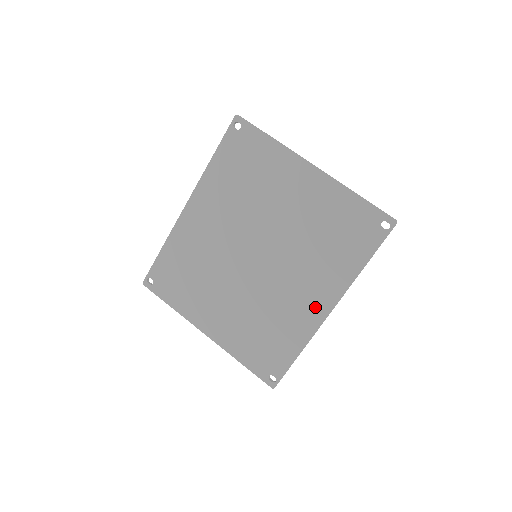
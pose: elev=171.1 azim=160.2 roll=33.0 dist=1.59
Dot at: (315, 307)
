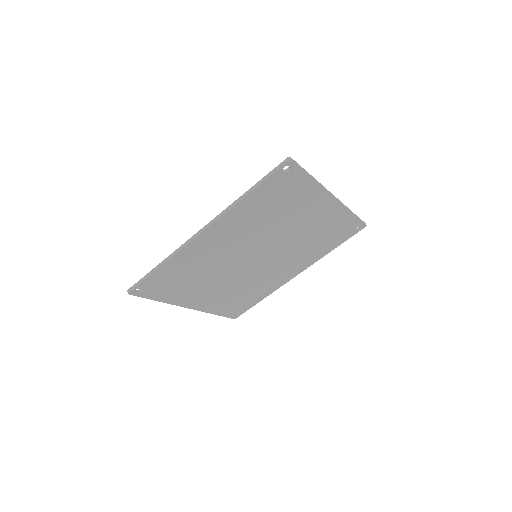
Dot at: (288, 275)
